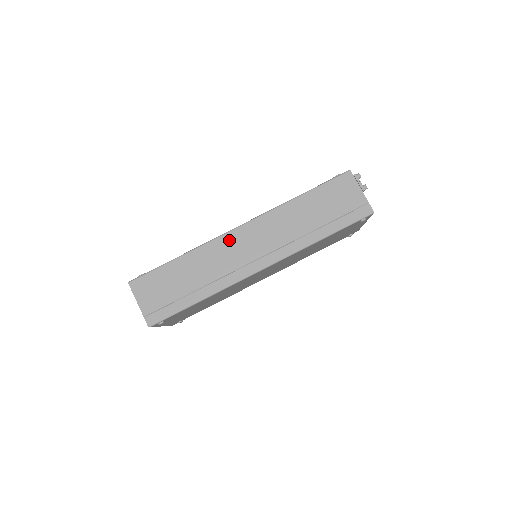
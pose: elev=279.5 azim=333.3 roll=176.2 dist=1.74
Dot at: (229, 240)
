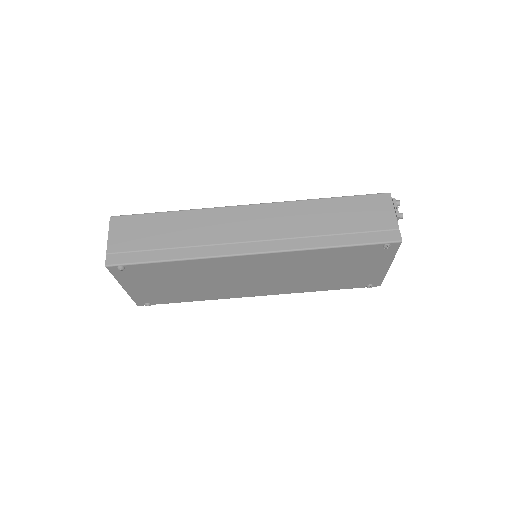
Dot at: (232, 213)
